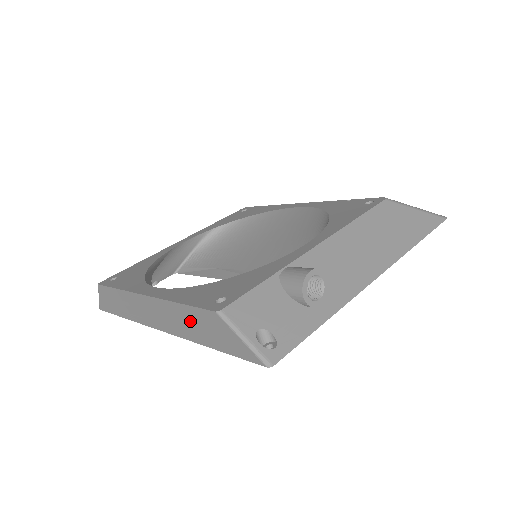
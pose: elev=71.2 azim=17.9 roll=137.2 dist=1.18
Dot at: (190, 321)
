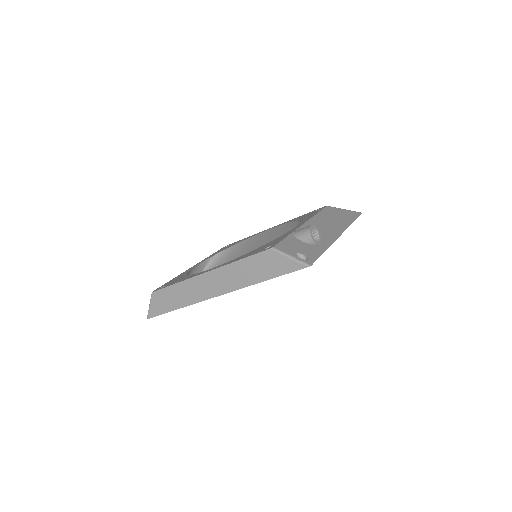
Dot at: (248, 269)
